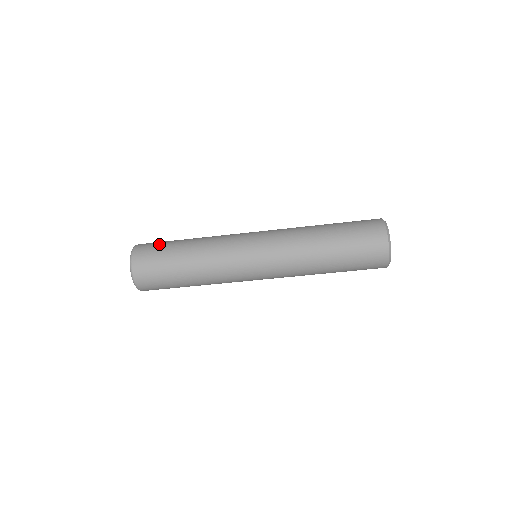
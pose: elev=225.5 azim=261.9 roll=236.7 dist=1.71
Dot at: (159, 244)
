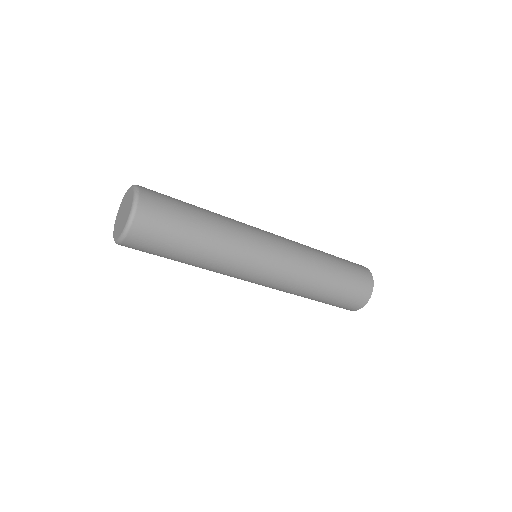
Dot at: occluded
